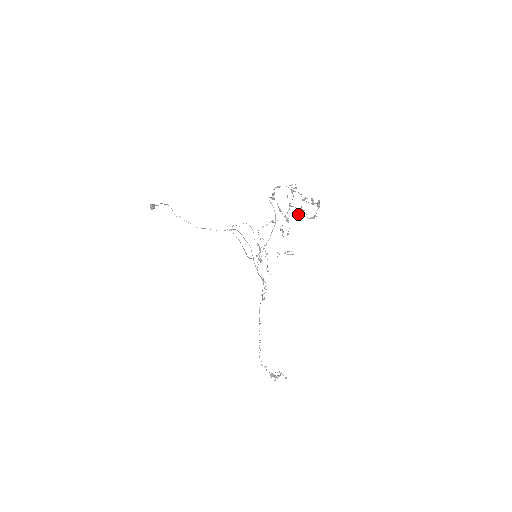
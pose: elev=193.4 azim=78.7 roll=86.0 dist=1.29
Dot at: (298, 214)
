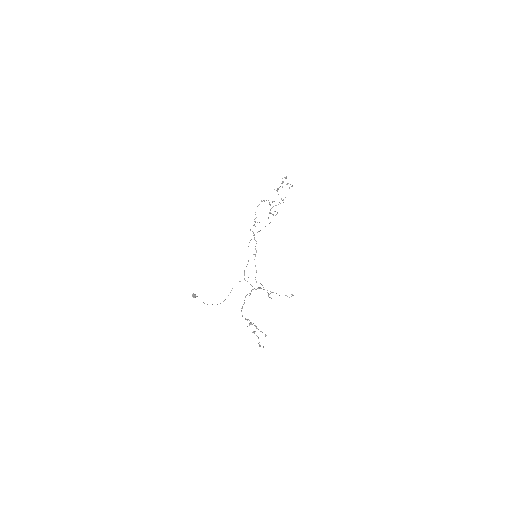
Dot at: (281, 199)
